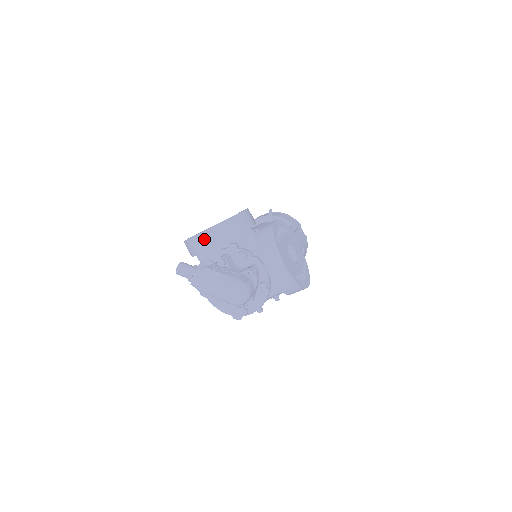
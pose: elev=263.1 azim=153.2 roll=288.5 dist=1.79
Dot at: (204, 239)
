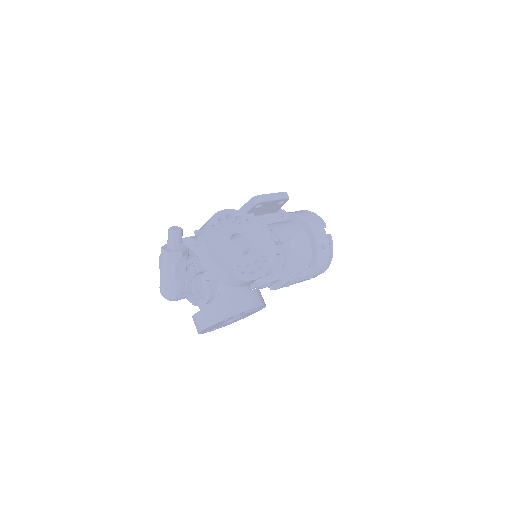
Dot at: (204, 253)
